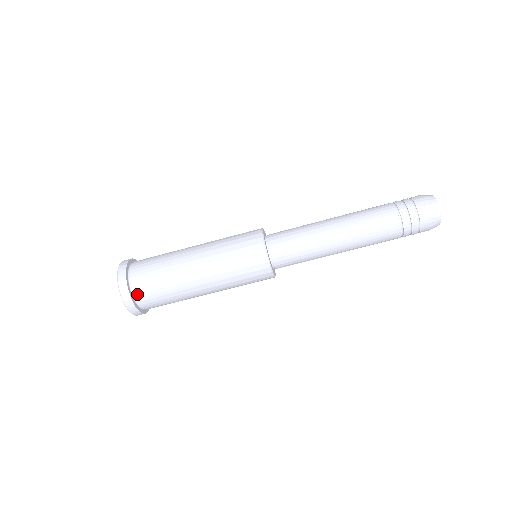
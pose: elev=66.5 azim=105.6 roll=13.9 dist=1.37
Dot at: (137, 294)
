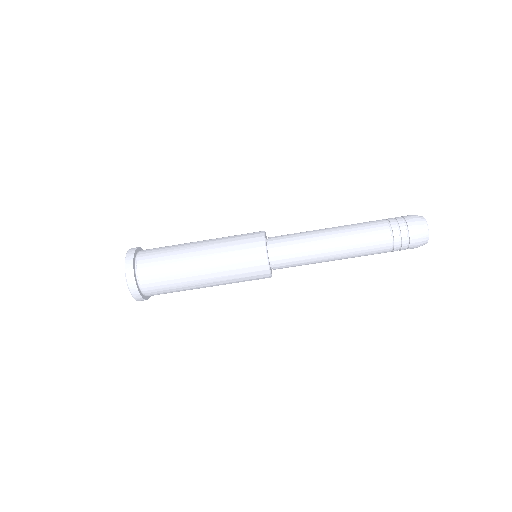
Dot at: (144, 288)
